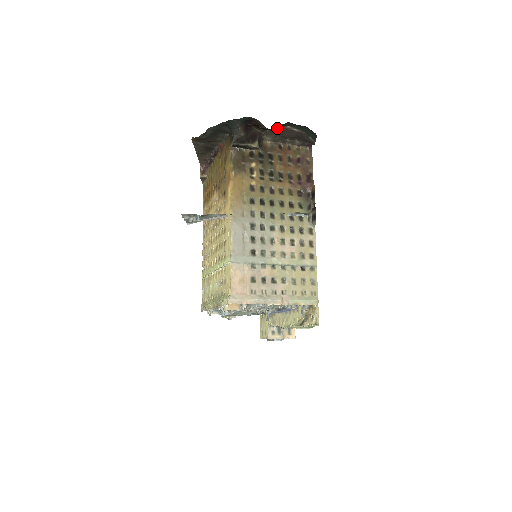
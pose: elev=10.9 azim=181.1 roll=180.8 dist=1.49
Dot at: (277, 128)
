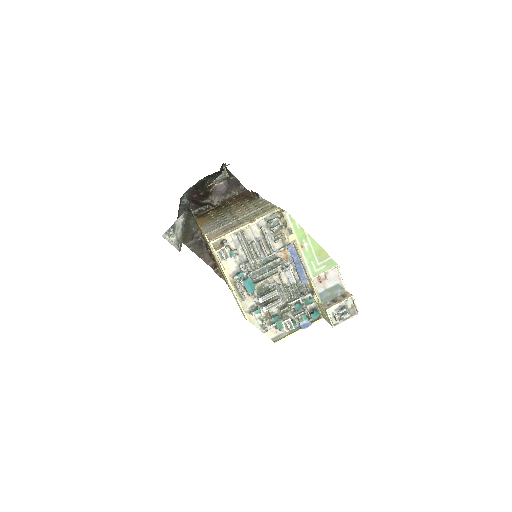
Dot at: (211, 190)
